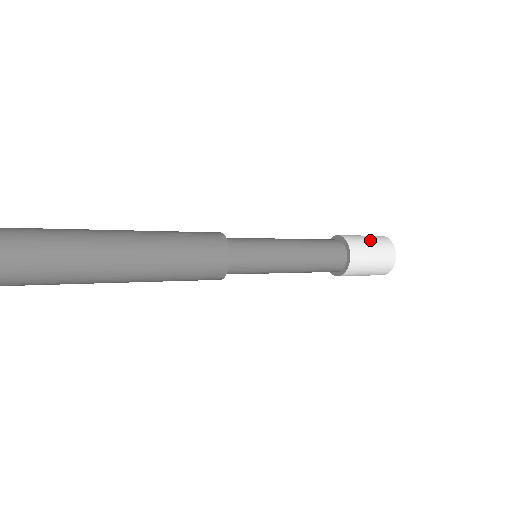
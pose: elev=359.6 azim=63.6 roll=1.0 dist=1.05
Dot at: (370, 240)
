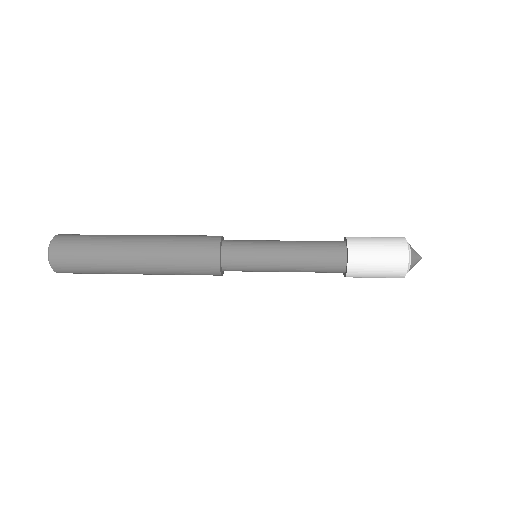
Dot at: (377, 239)
